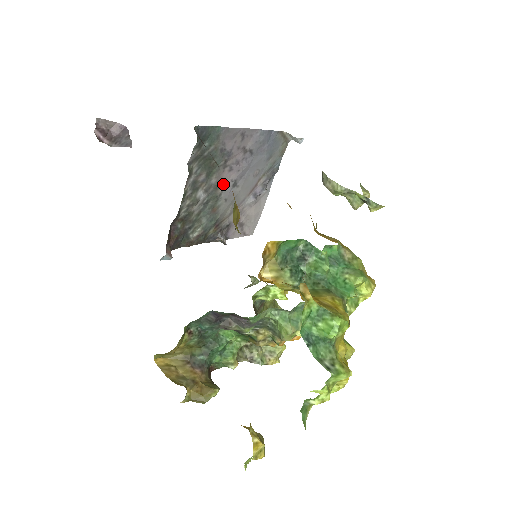
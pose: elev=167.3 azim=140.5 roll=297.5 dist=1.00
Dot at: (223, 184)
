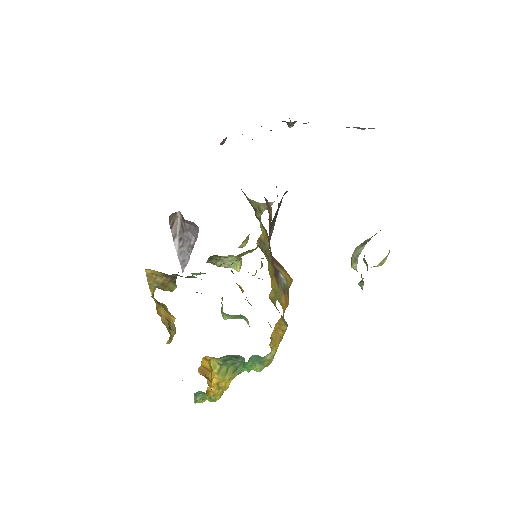
Dot at: occluded
